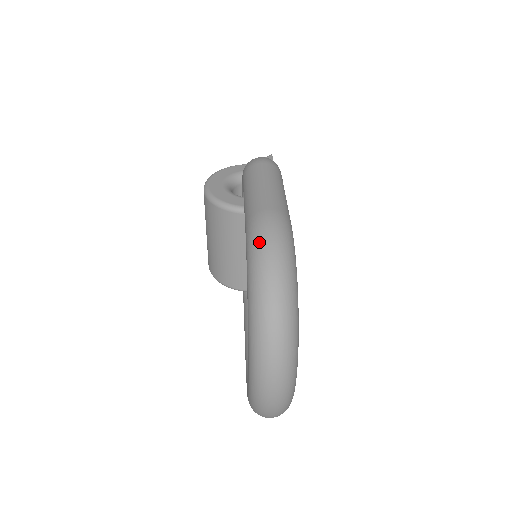
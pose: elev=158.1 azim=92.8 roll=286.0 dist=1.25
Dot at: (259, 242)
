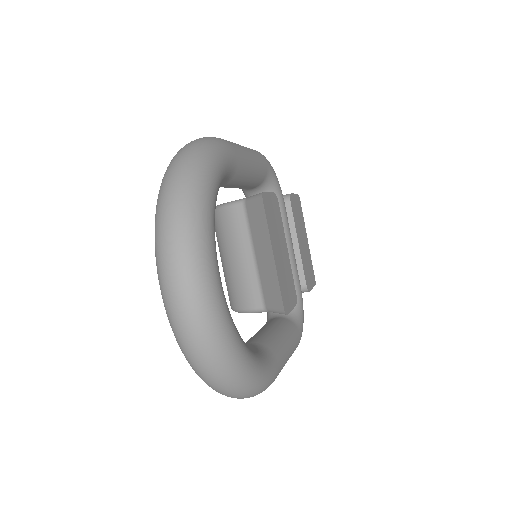
Dot at: occluded
